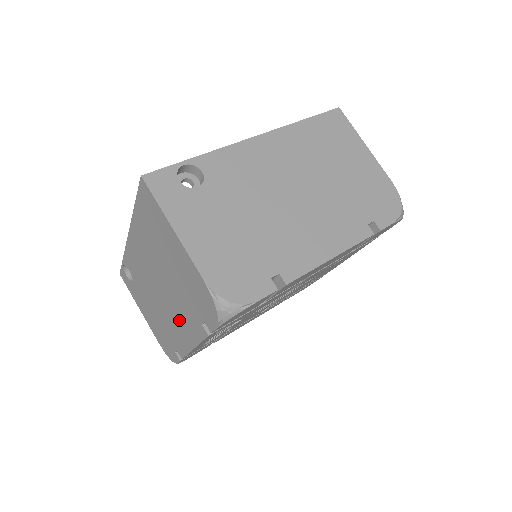
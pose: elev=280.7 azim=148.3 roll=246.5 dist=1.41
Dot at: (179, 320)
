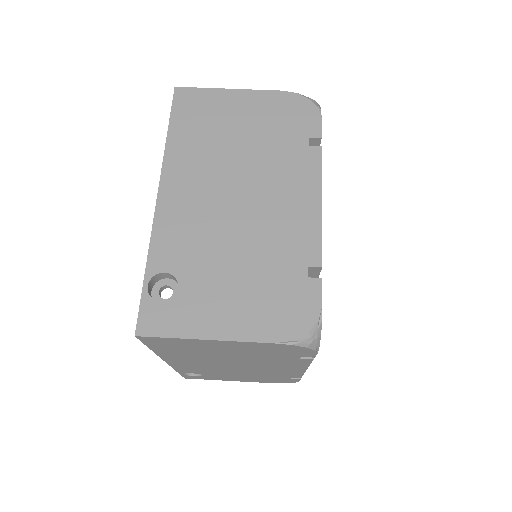
Dot at: (274, 367)
